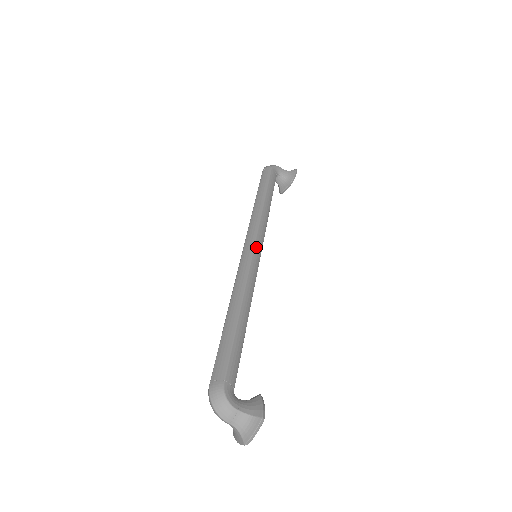
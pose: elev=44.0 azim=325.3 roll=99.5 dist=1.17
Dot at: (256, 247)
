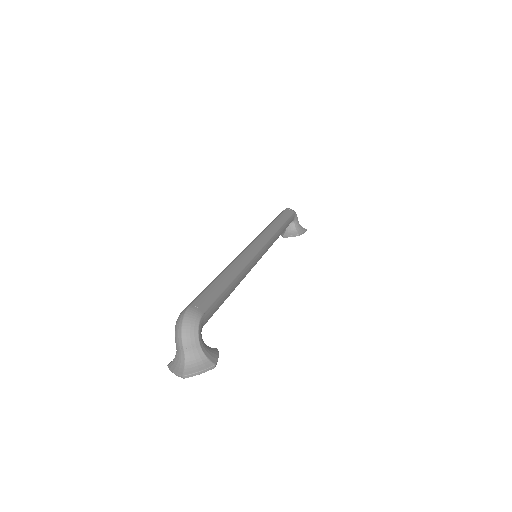
Dot at: (263, 249)
